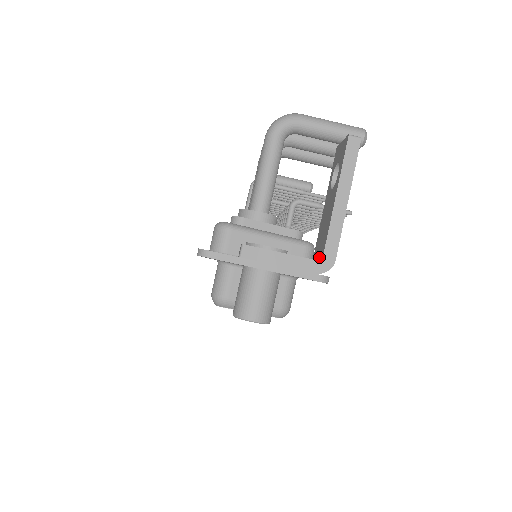
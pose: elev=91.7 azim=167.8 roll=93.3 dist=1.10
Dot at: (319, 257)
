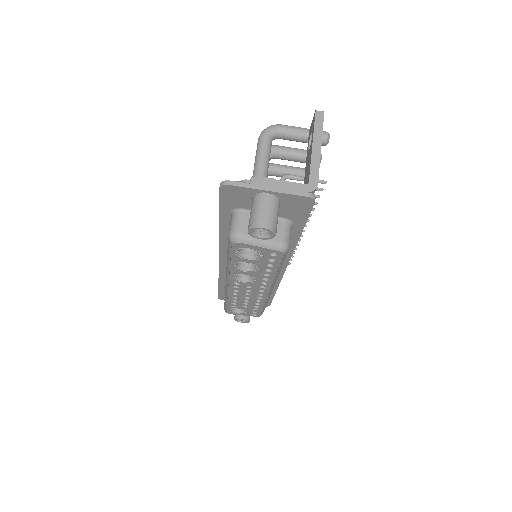
Dot at: occluded
